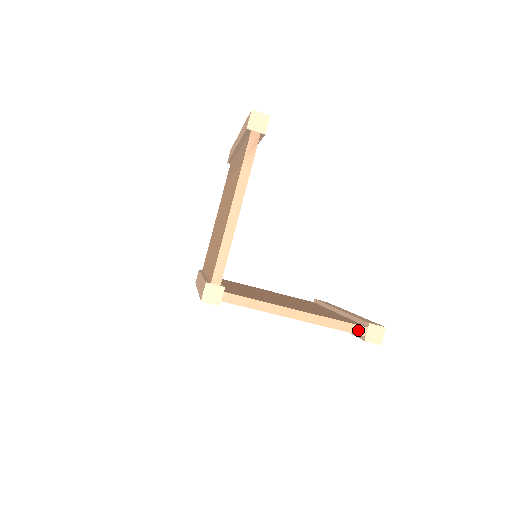
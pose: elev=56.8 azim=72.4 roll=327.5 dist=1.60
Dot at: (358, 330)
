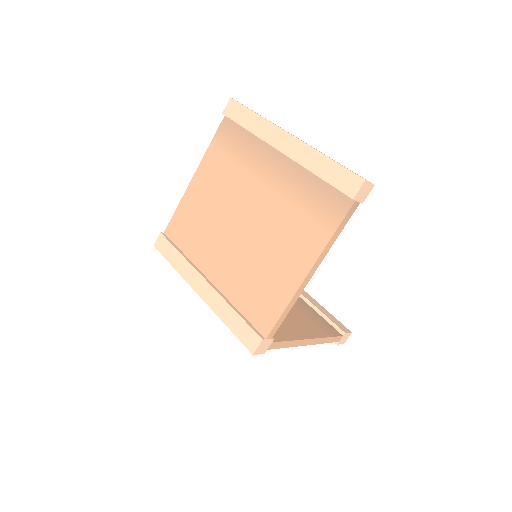
Dot at: (337, 339)
